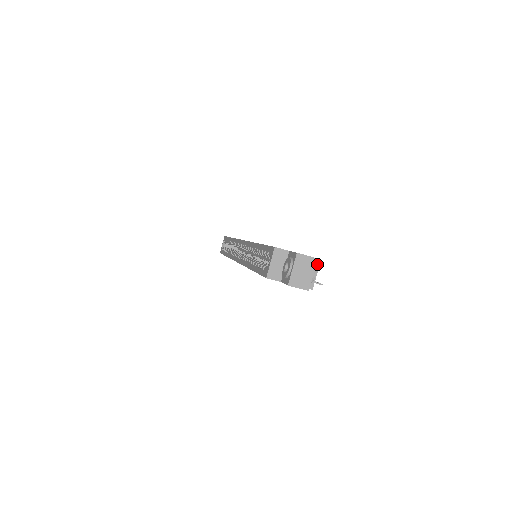
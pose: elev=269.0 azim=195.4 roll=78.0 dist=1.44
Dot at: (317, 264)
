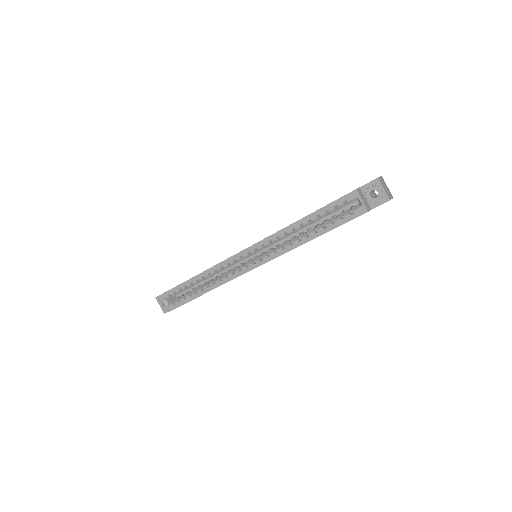
Dot at: occluded
